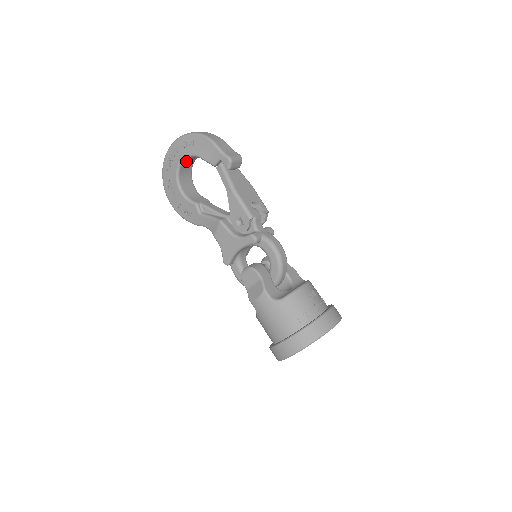
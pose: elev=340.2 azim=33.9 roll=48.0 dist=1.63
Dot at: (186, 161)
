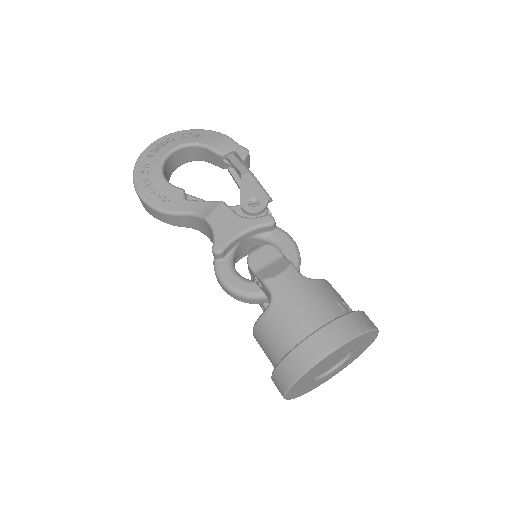
Dot at: (179, 153)
